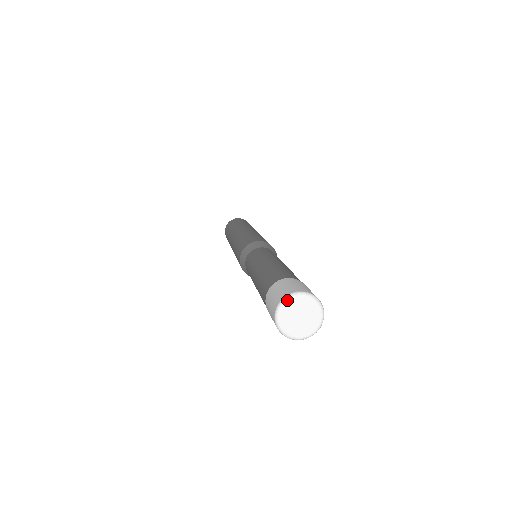
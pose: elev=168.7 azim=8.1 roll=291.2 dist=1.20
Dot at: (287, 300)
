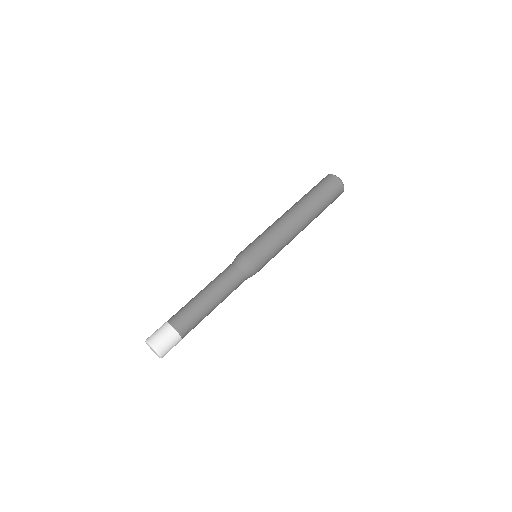
Dot at: occluded
